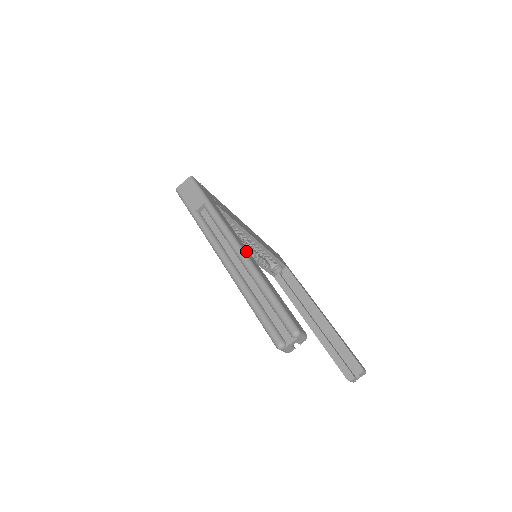
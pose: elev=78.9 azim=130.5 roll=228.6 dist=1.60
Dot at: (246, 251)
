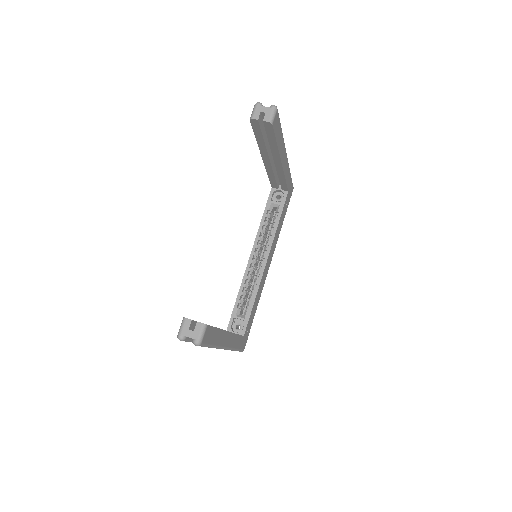
Dot at: (285, 158)
